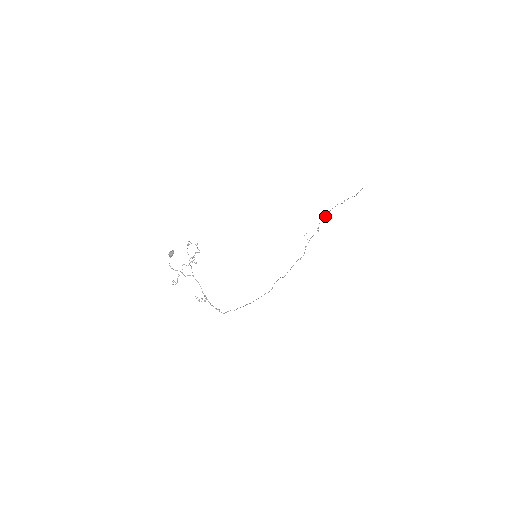
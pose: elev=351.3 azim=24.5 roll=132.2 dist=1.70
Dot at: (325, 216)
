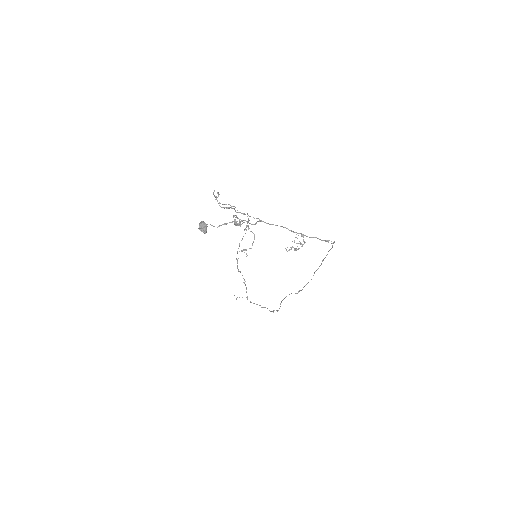
Dot at: (237, 265)
